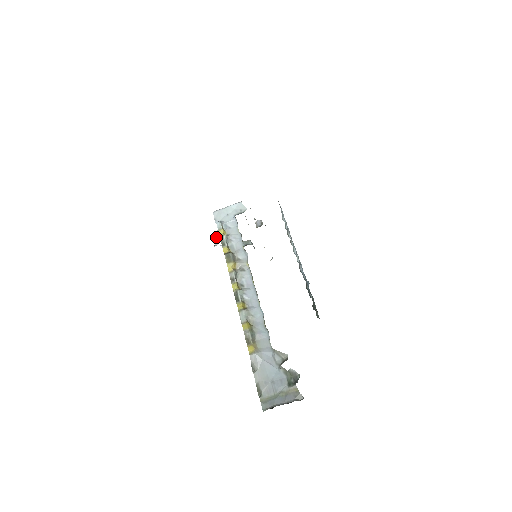
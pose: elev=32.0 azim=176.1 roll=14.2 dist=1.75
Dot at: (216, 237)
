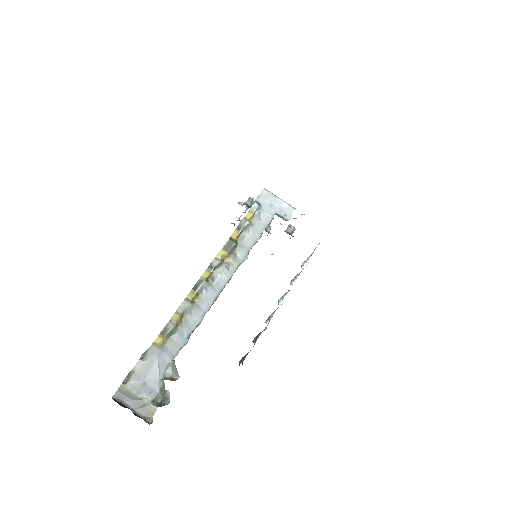
Dot at: (248, 198)
